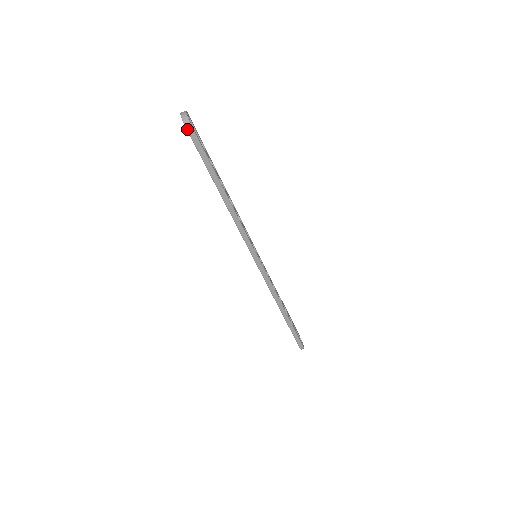
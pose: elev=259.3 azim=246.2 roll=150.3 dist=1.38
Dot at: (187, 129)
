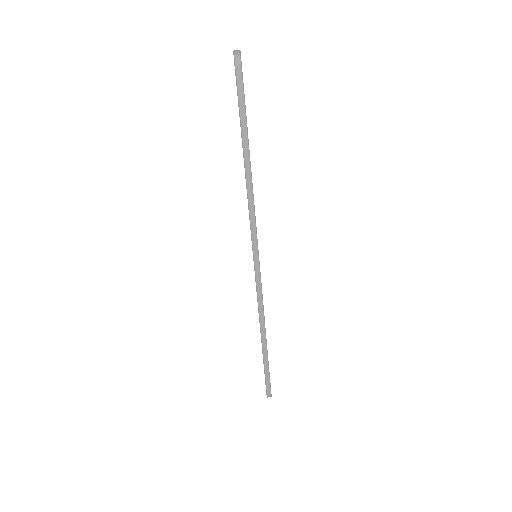
Dot at: (235, 66)
